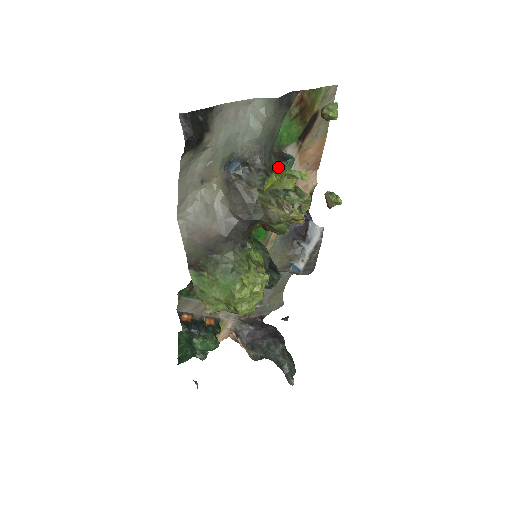
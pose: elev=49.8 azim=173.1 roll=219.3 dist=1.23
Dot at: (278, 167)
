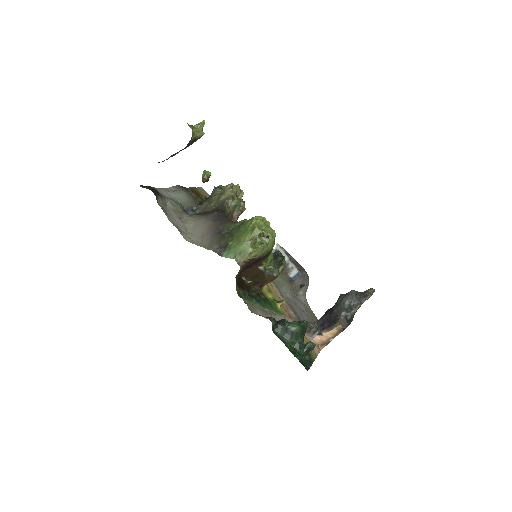
Dot at: occluded
